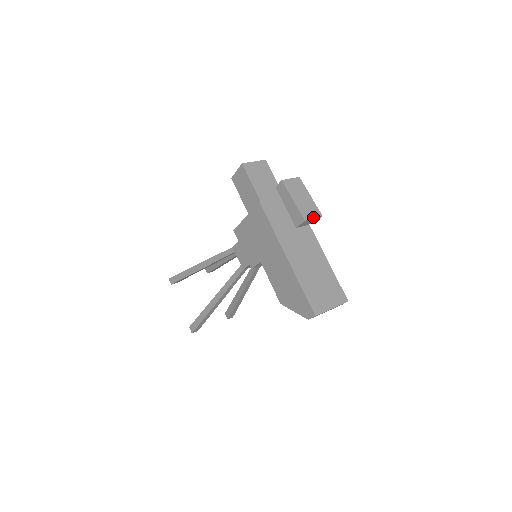
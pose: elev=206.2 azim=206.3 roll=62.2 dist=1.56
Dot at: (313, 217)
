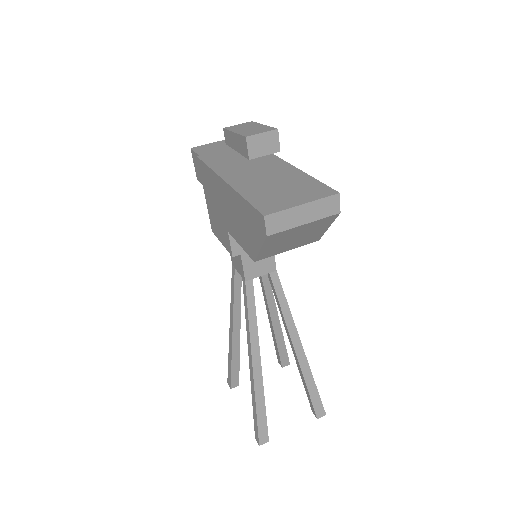
Dot at: (261, 133)
